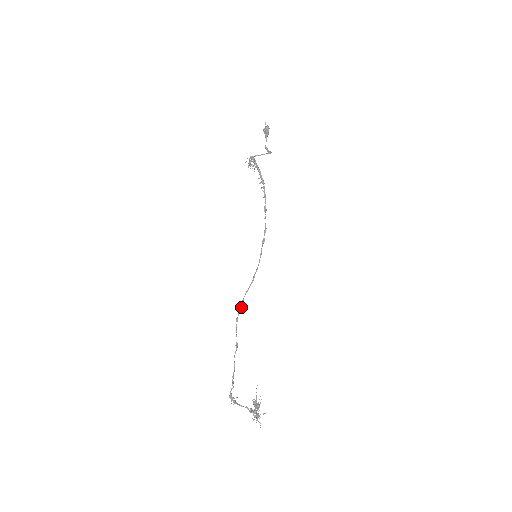
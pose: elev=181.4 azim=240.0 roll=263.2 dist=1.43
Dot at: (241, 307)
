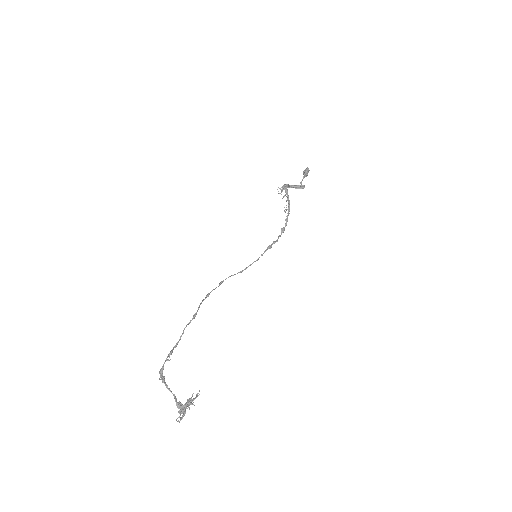
Dot at: (218, 286)
